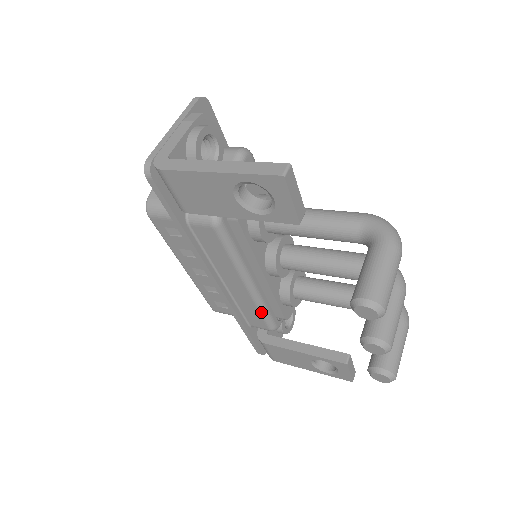
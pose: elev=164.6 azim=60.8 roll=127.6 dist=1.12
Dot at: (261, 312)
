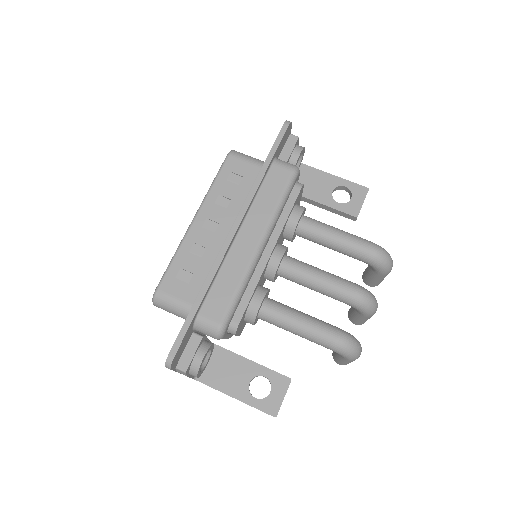
Dot at: occluded
